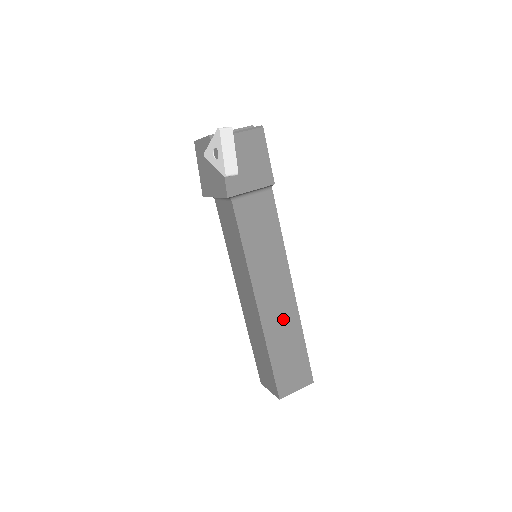
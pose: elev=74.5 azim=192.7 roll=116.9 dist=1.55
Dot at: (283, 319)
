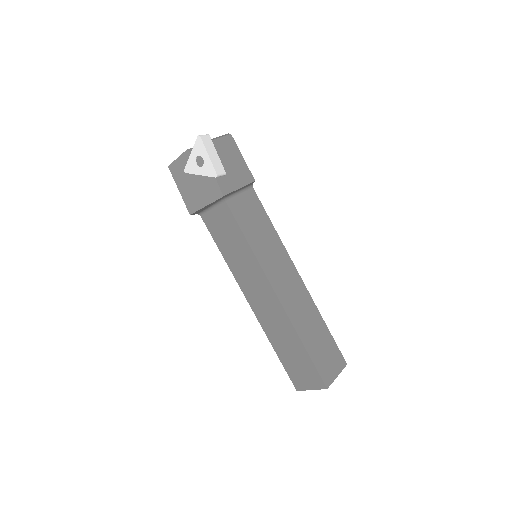
Dot at: (302, 306)
